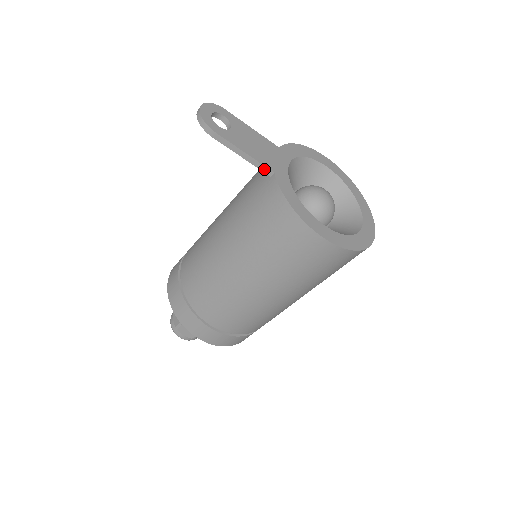
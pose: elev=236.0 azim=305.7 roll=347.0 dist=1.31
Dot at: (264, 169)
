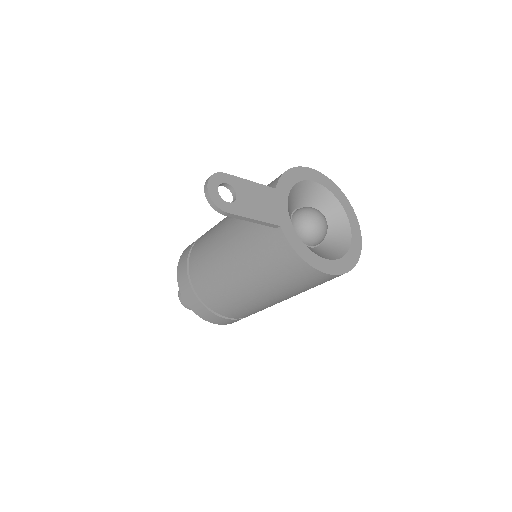
Dot at: (271, 225)
